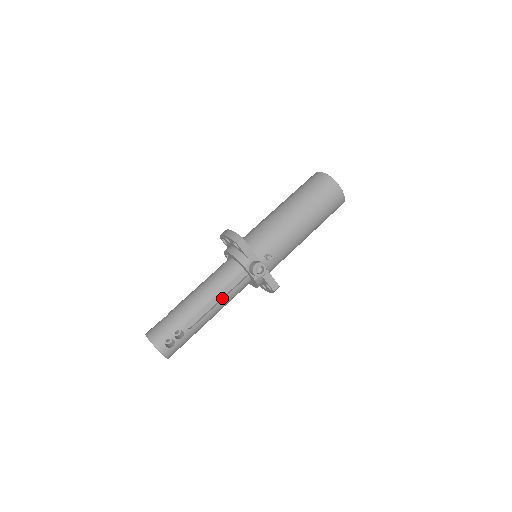
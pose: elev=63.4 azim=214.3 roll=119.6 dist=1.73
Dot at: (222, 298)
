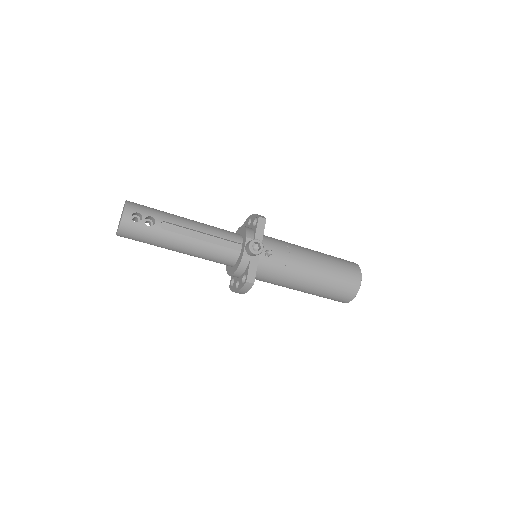
Dot at: (206, 241)
